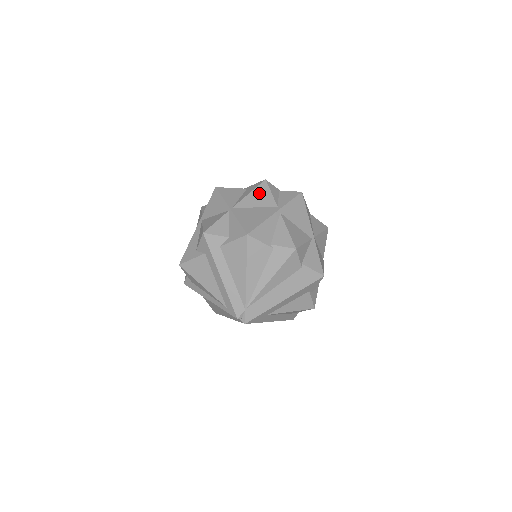
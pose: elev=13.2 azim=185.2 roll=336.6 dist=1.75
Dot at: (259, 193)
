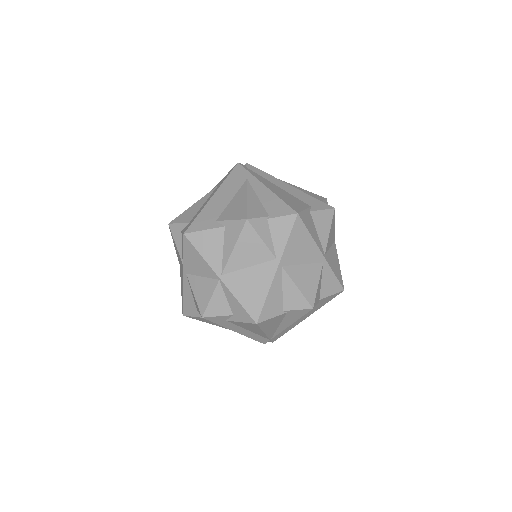
Dot at: (246, 244)
